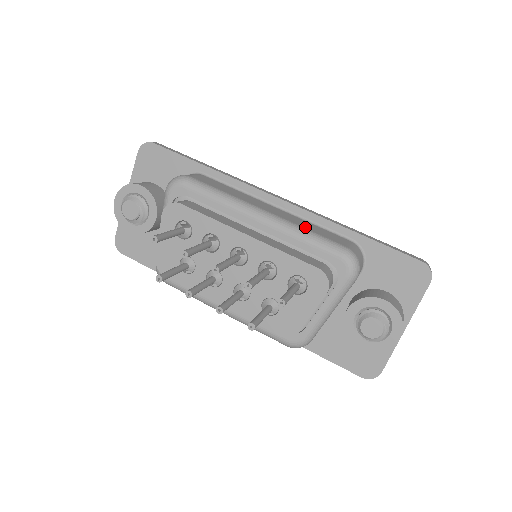
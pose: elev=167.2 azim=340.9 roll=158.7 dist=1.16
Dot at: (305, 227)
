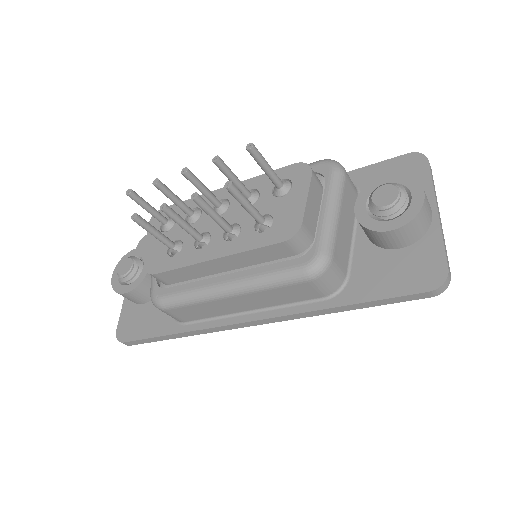
Dot at: occluded
